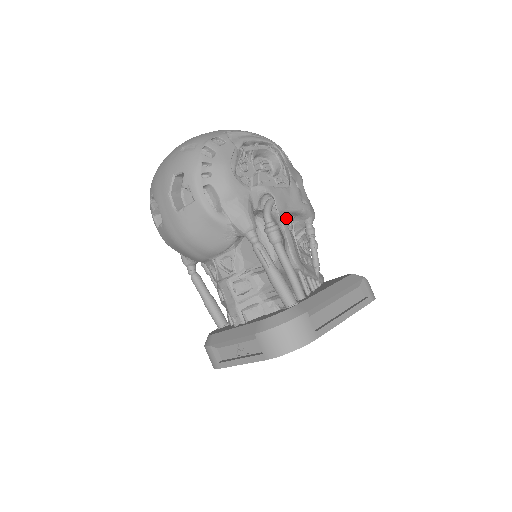
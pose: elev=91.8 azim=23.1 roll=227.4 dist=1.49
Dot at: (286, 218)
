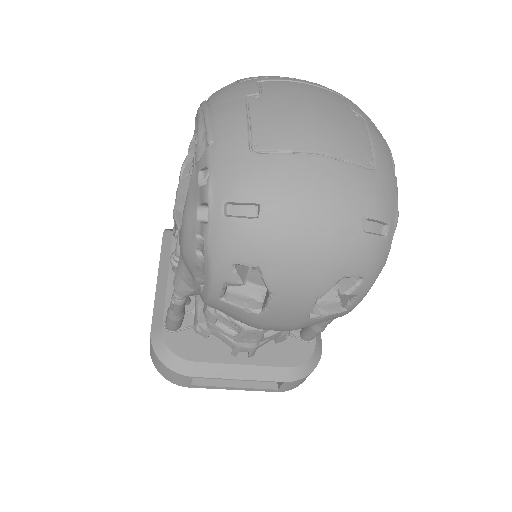
Dot at: occluded
